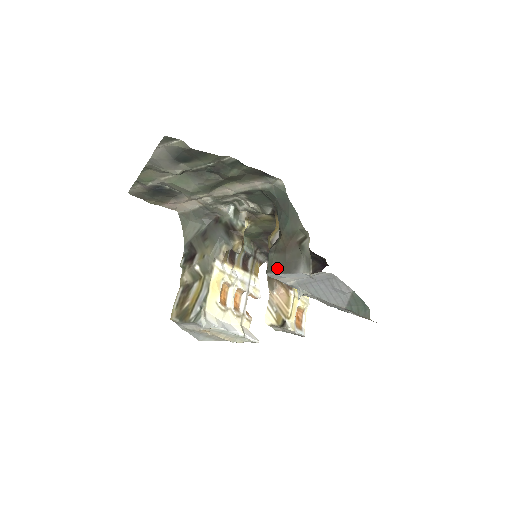
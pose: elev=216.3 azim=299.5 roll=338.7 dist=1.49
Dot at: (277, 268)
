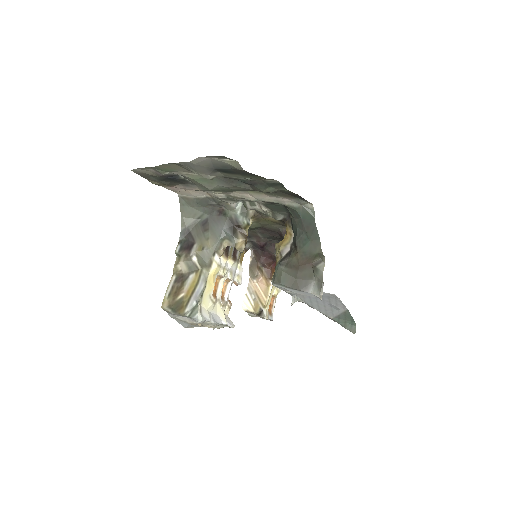
Dot at: (286, 282)
